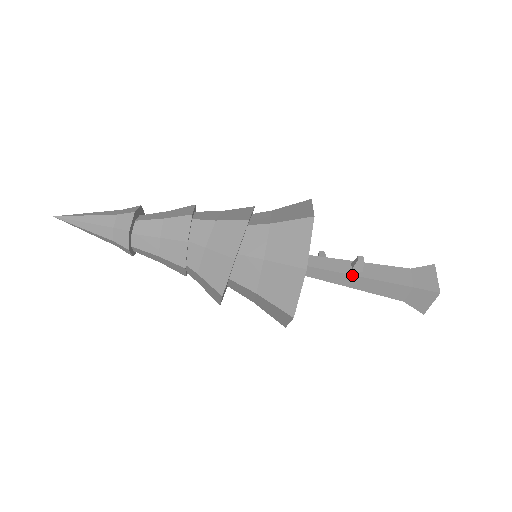
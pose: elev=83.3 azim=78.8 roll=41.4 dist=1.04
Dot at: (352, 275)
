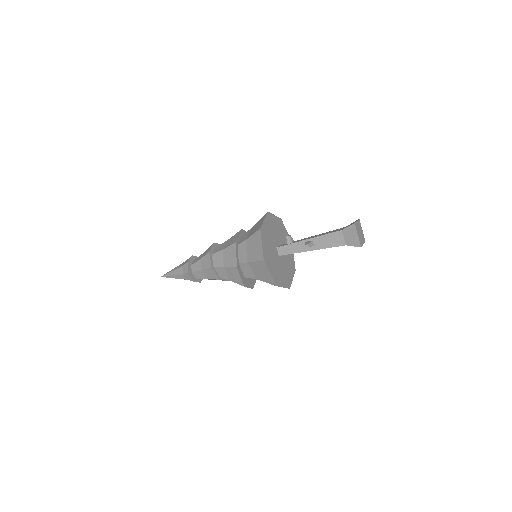
Dot at: occluded
